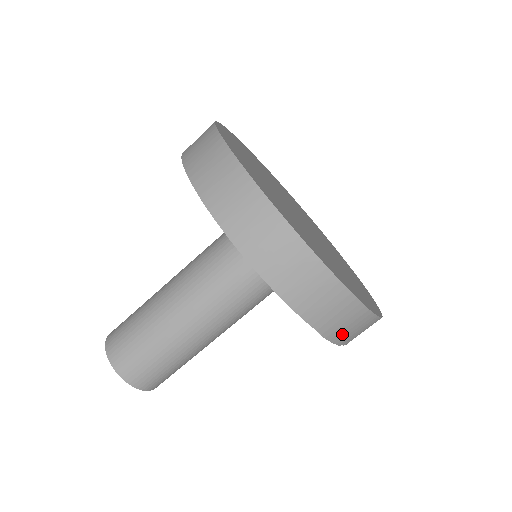
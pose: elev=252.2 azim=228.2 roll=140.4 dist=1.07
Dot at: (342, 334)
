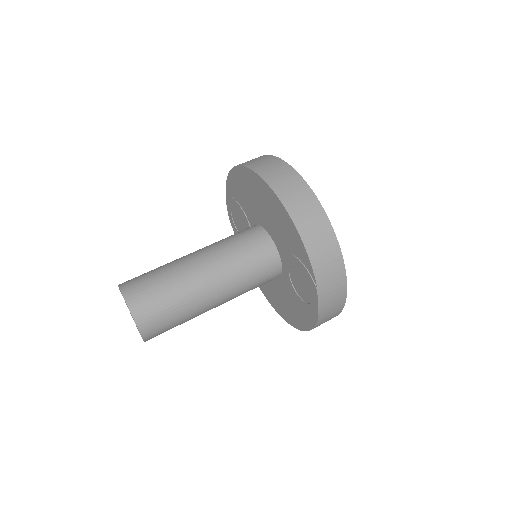
Dot at: (326, 298)
